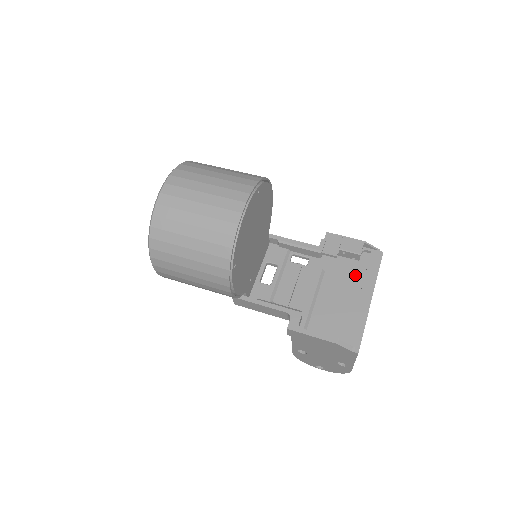
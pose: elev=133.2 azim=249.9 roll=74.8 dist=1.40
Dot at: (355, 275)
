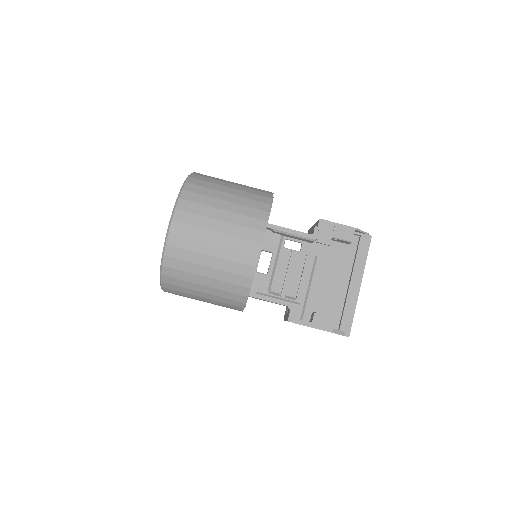
Dot at: (345, 260)
